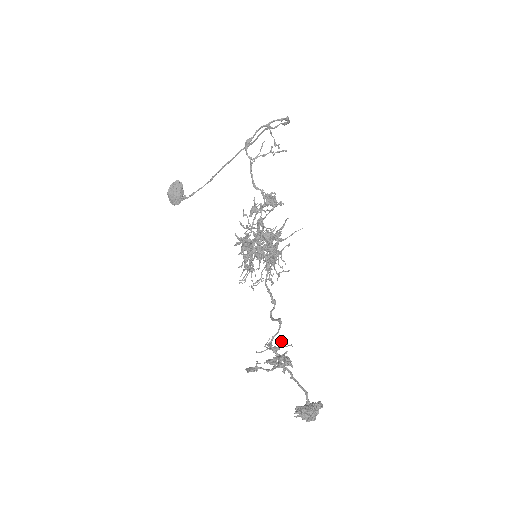
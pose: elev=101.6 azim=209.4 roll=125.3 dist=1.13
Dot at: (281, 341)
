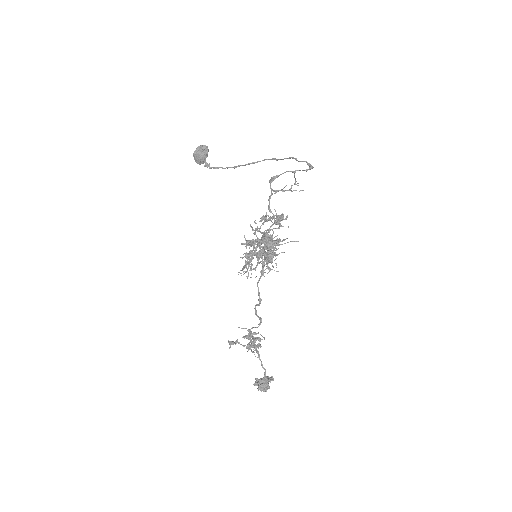
Dot at: occluded
